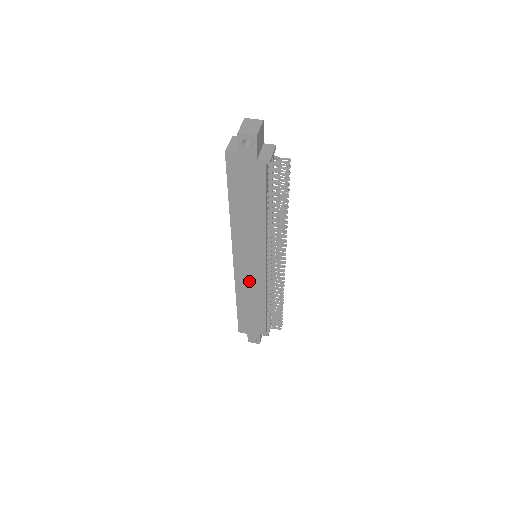
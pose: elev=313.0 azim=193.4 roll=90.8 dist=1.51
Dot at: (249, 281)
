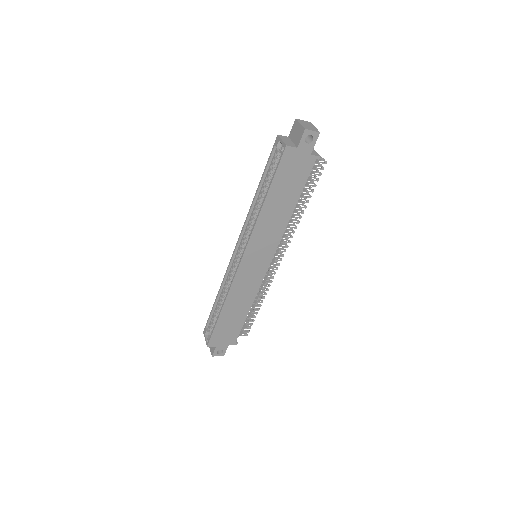
Dot at: (246, 283)
